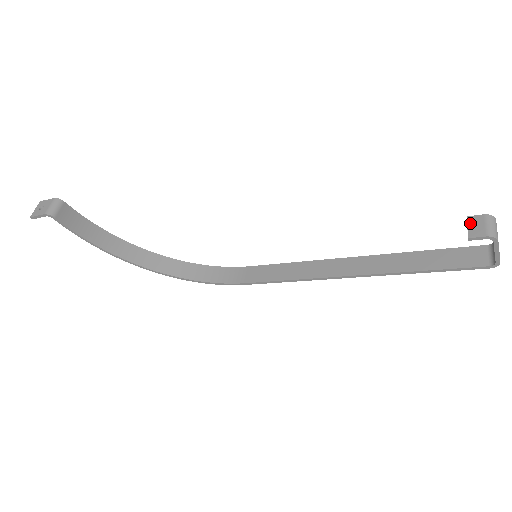
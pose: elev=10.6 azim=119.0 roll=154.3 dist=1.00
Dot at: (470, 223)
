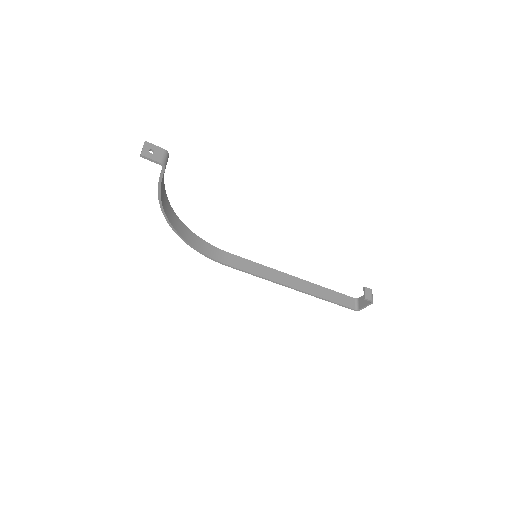
Dot at: (366, 291)
